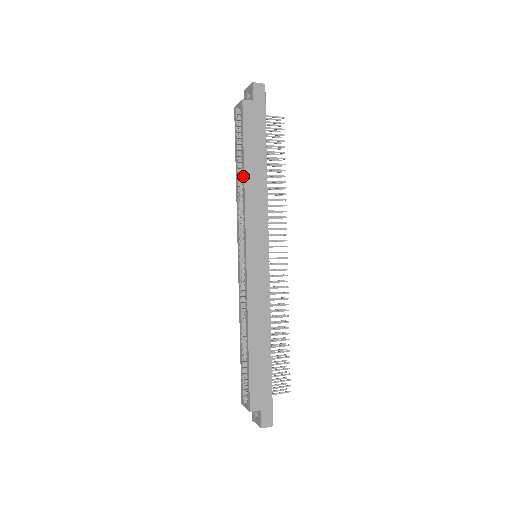
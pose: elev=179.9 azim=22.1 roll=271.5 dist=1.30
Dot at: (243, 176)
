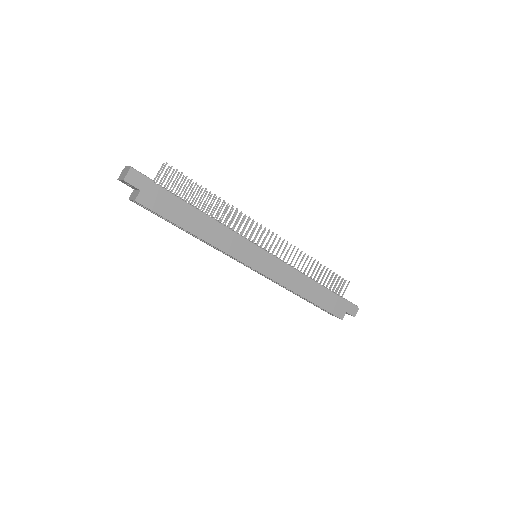
Dot at: occluded
